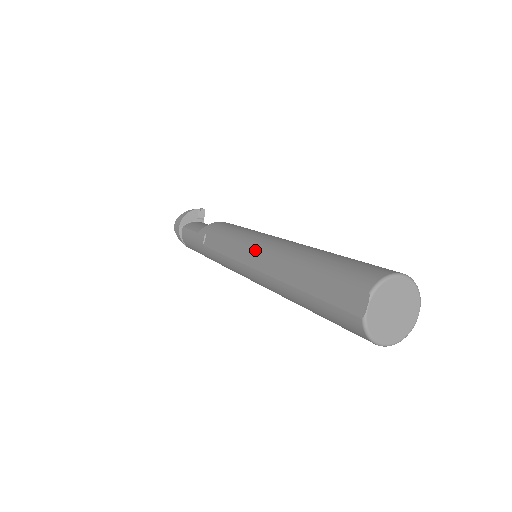
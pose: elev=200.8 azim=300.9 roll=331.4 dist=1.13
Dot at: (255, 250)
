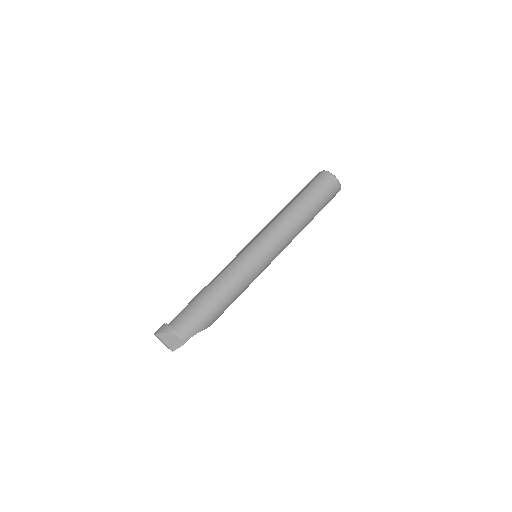
Dot at: (260, 232)
